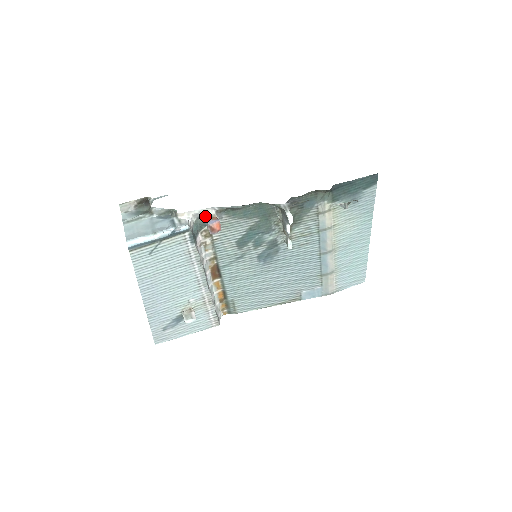
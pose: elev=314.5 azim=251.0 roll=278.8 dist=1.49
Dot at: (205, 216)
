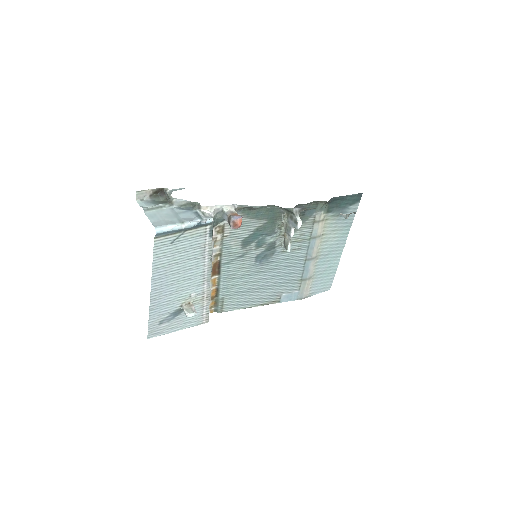
Dot at: (226, 212)
